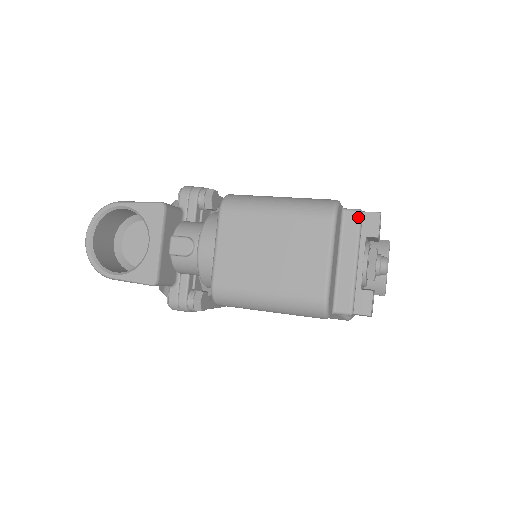
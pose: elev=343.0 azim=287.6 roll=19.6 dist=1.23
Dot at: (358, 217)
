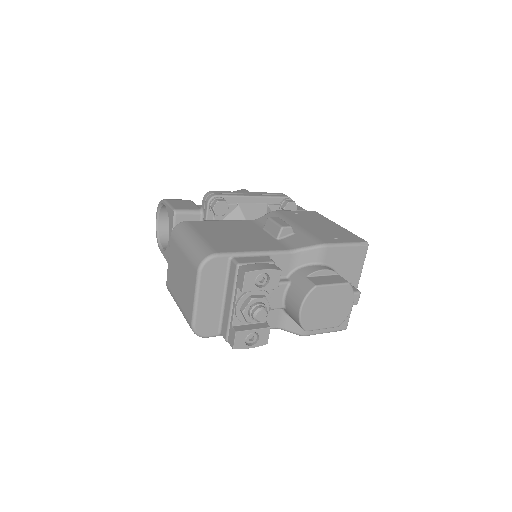
Dot at: (235, 270)
